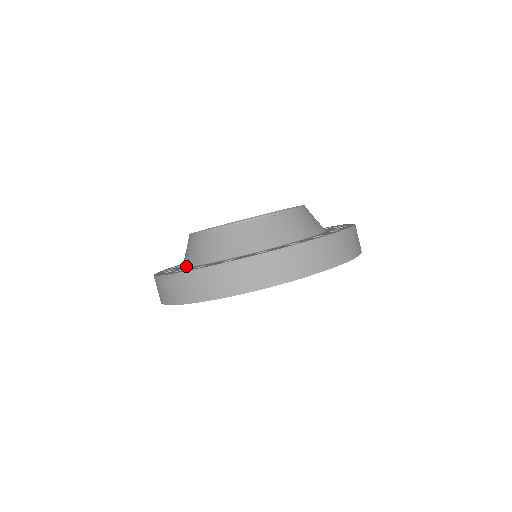
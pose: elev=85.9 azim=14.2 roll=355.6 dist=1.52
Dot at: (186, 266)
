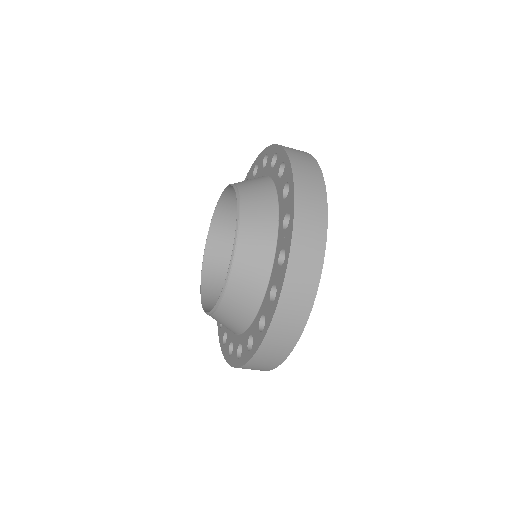
Dot at: occluded
